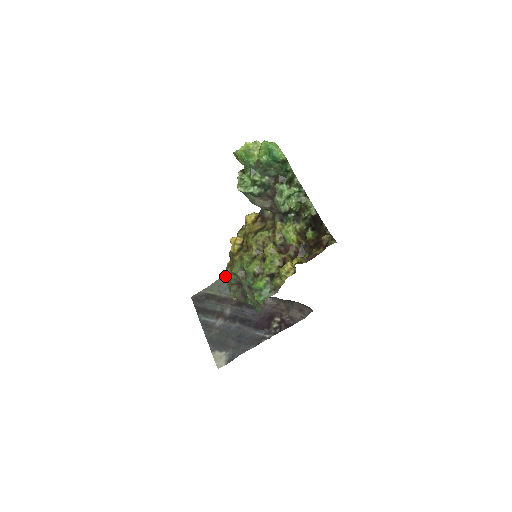
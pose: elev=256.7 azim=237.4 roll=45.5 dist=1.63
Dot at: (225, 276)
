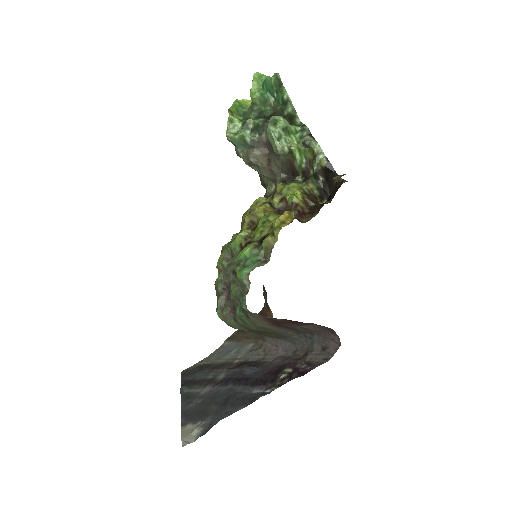
Dot at: (229, 340)
